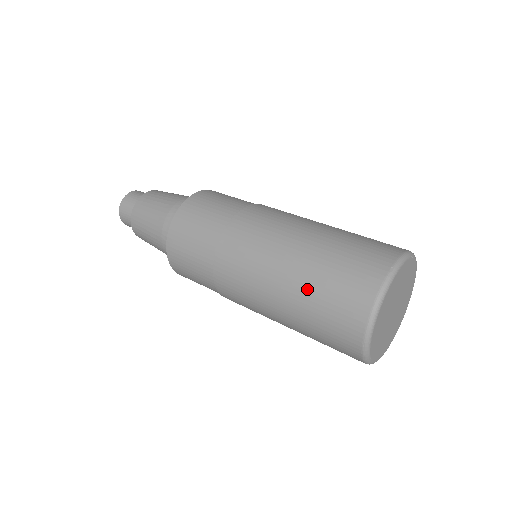
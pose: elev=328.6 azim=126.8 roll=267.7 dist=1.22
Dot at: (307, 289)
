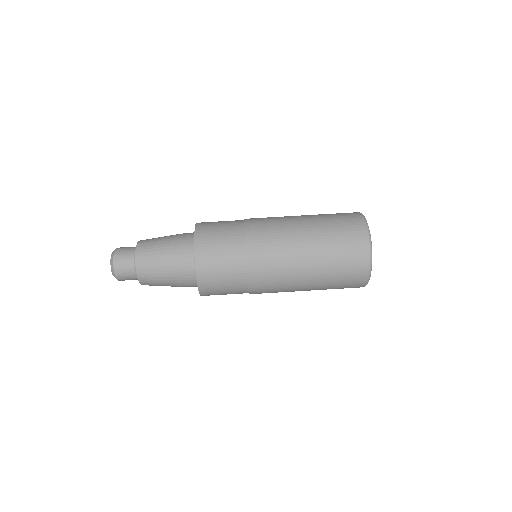
Dot at: (326, 257)
